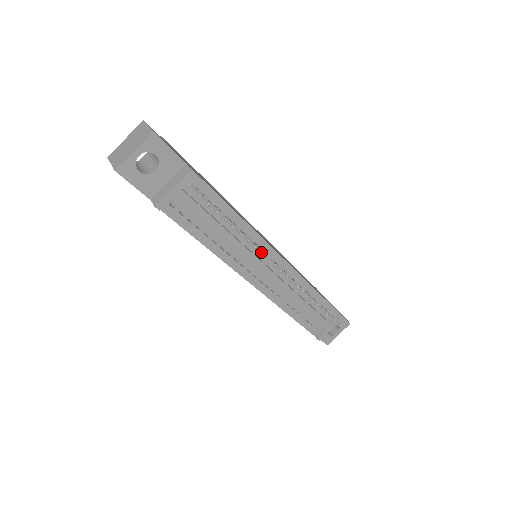
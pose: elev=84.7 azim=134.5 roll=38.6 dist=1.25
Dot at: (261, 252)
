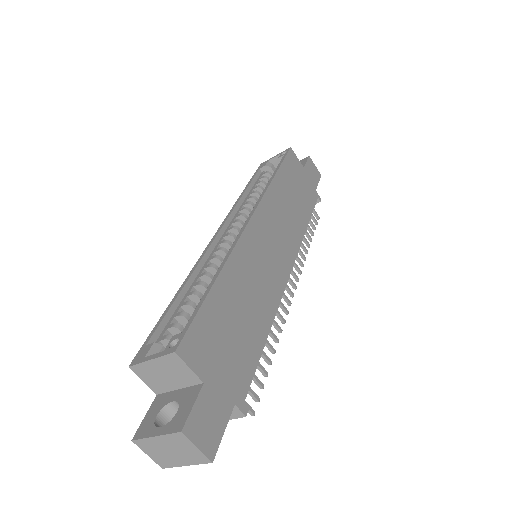
Dot at: (283, 323)
